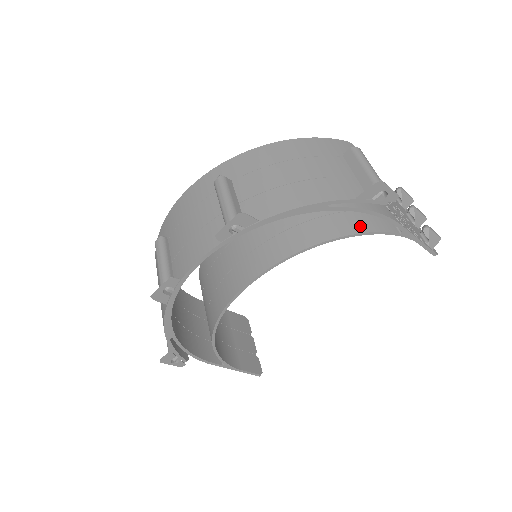
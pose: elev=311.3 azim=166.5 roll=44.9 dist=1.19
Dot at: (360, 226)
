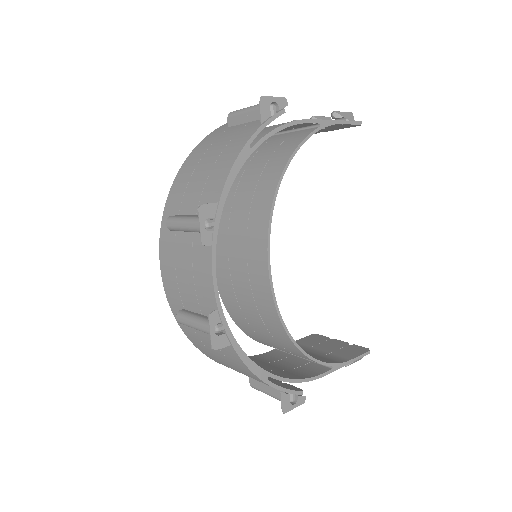
Dot at: (290, 149)
